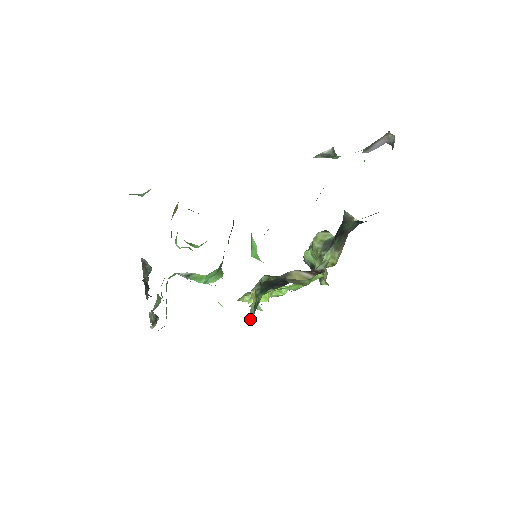
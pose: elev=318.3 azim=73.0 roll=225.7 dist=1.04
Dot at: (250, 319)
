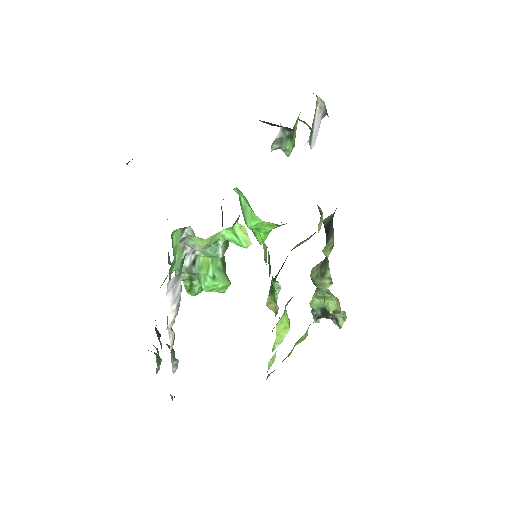
Dot at: (266, 260)
